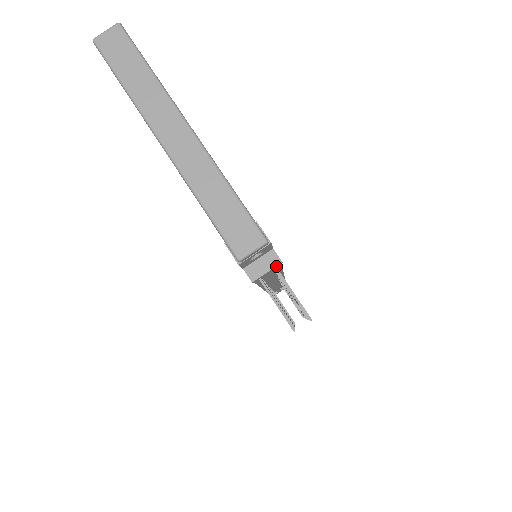
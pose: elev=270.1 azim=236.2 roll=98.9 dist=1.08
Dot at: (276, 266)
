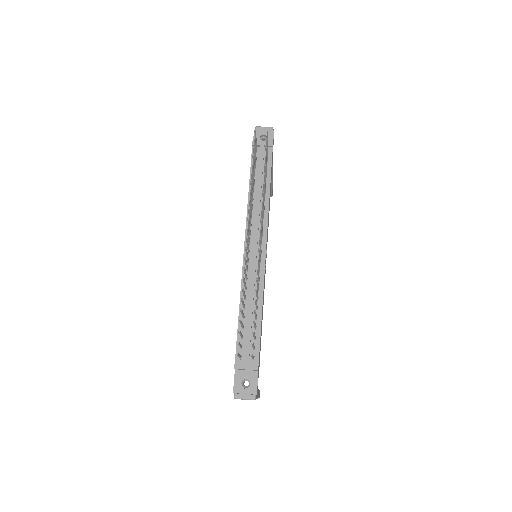
Dot at: (269, 143)
